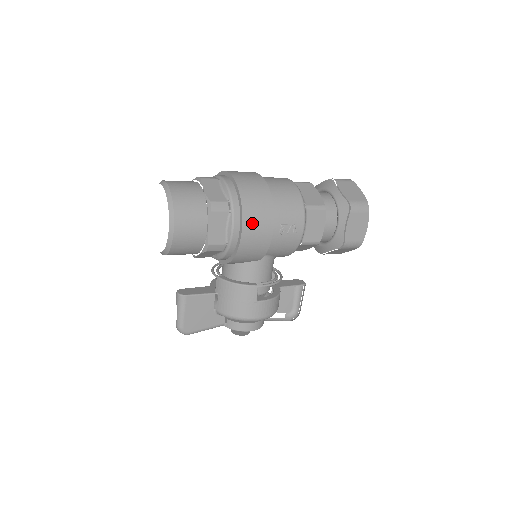
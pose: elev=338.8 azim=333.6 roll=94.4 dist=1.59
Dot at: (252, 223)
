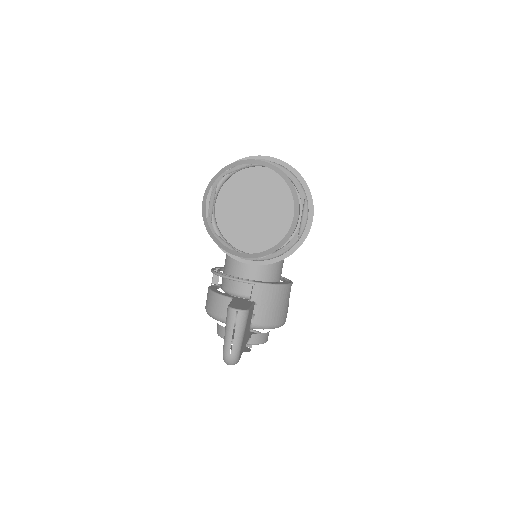
Dot at: occluded
